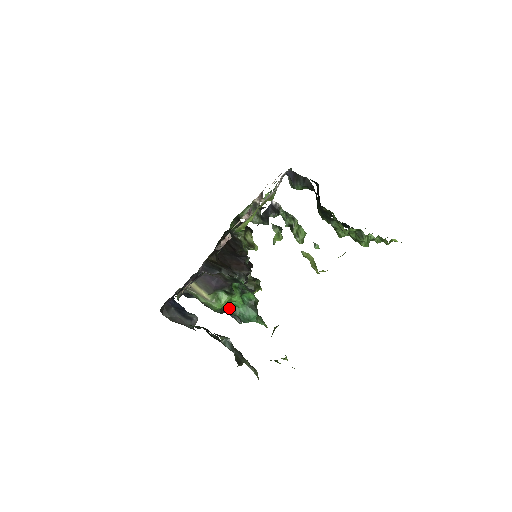
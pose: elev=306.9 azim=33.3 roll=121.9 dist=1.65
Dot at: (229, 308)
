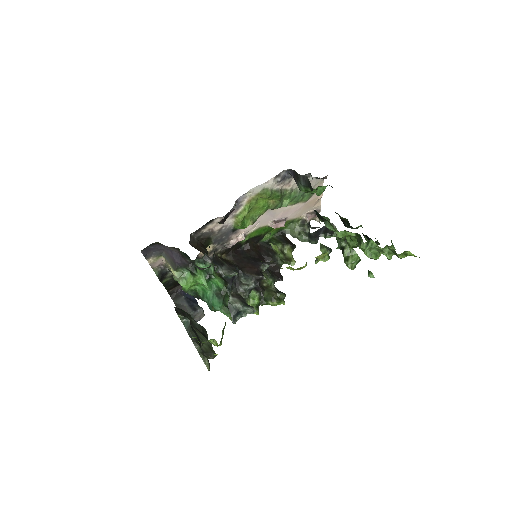
Dot at: (199, 292)
